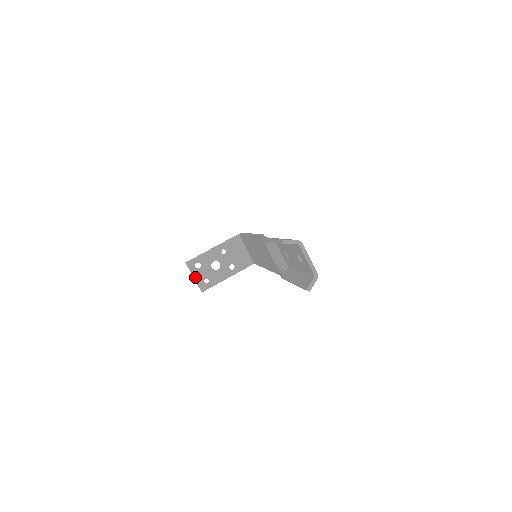
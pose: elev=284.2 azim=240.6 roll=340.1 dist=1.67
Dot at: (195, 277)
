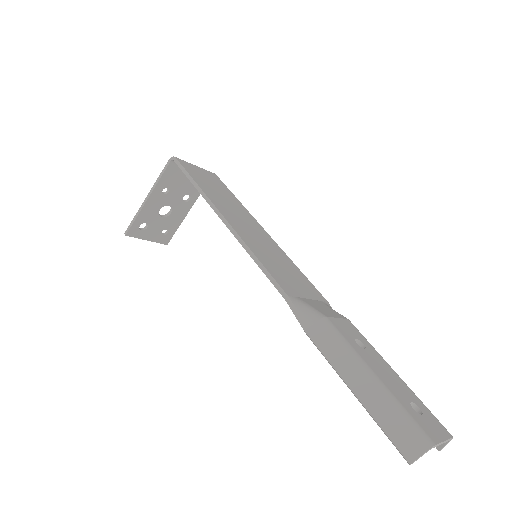
Dot at: (148, 239)
